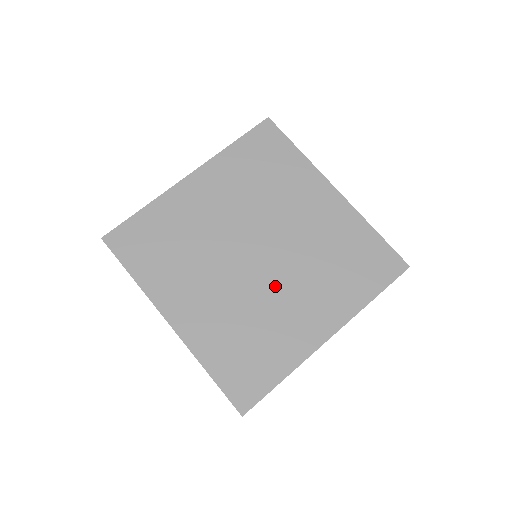
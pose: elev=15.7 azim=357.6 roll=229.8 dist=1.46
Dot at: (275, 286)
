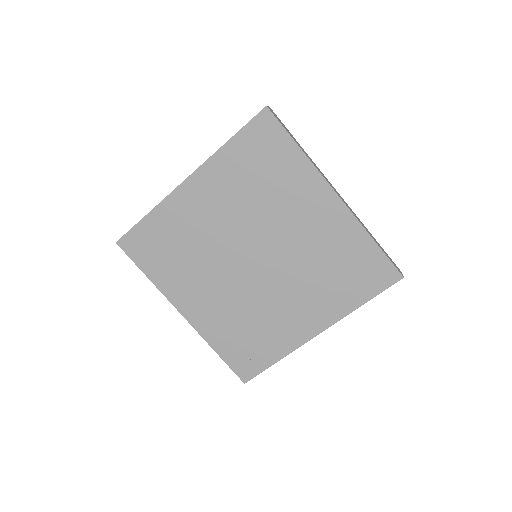
Dot at: (271, 290)
